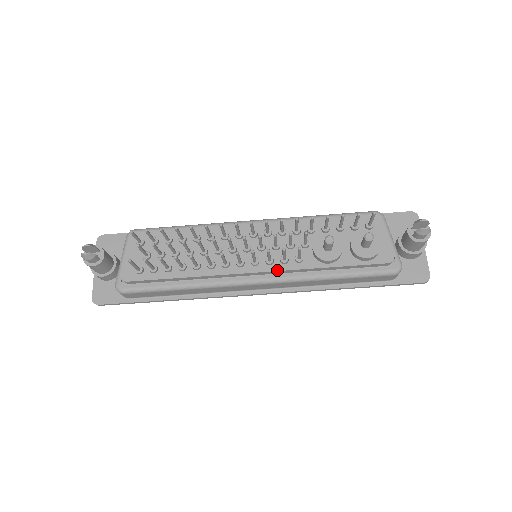
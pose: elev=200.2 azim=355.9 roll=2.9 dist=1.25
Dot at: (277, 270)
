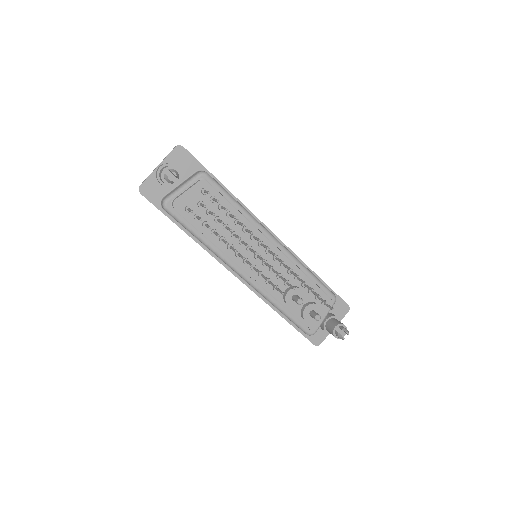
Dot at: (260, 283)
